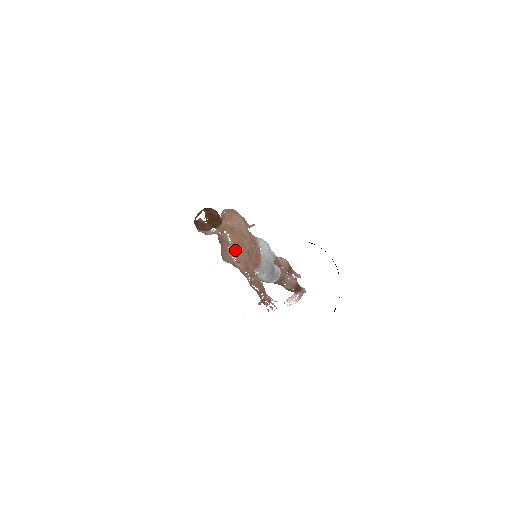
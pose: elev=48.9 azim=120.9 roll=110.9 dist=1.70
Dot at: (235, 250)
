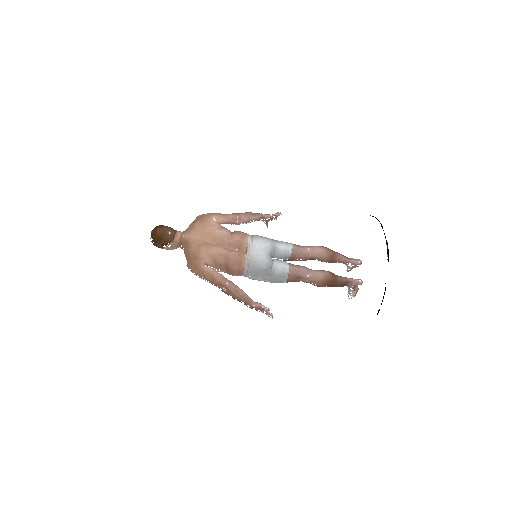
Dot at: (189, 264)
